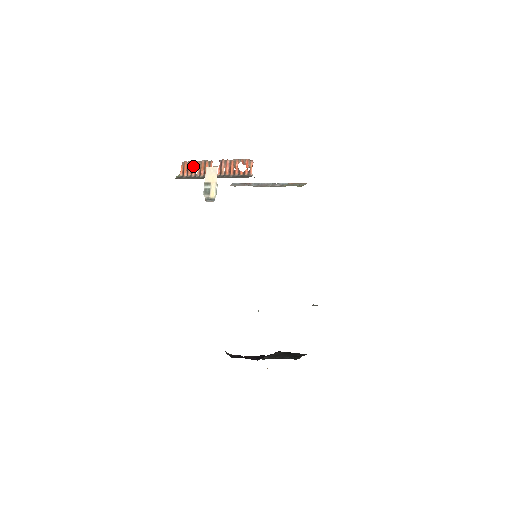
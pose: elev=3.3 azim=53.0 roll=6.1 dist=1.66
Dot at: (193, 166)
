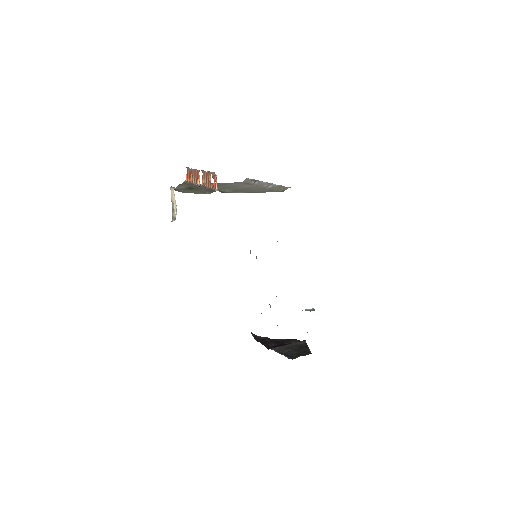
Dot at: (191, 173)
